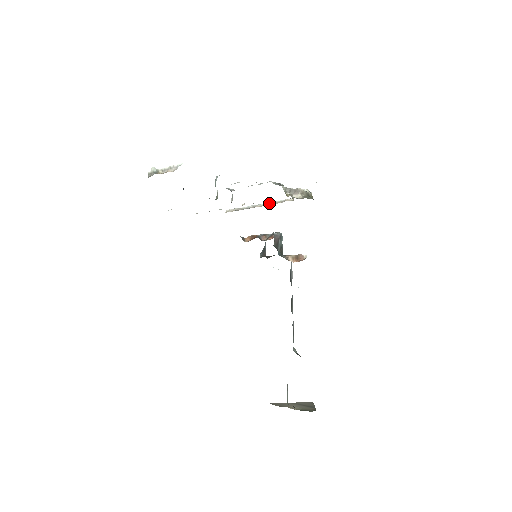
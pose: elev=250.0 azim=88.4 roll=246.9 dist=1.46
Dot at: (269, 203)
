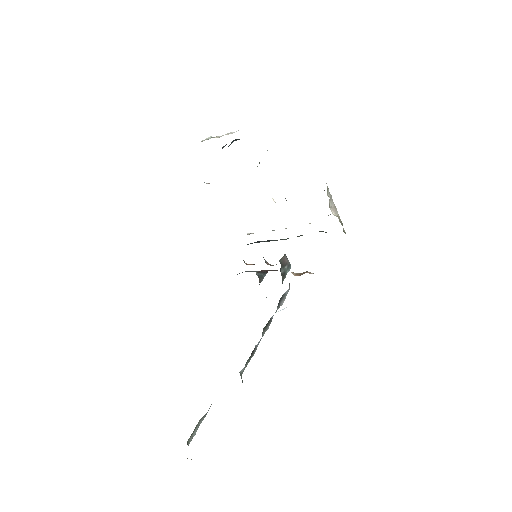
Dot at: occluded
